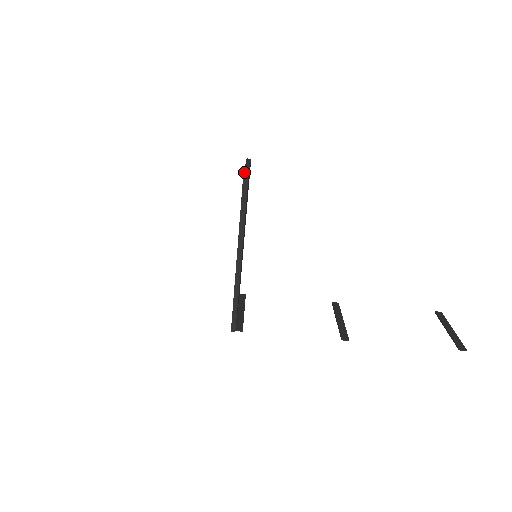
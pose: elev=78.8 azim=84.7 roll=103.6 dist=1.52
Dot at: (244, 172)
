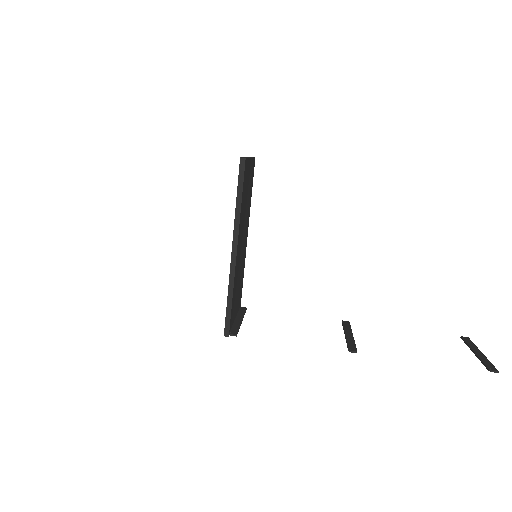
Dot at: occluded
